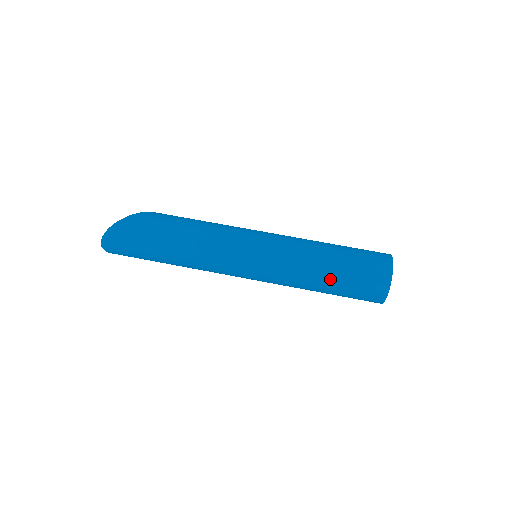
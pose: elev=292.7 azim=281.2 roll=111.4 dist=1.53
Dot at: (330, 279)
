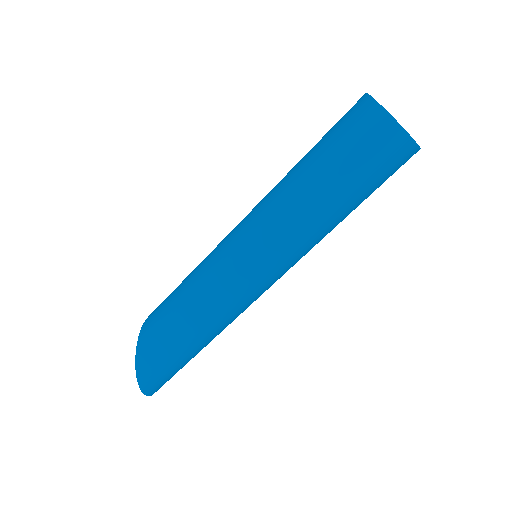
Dot at: (350, 208)
